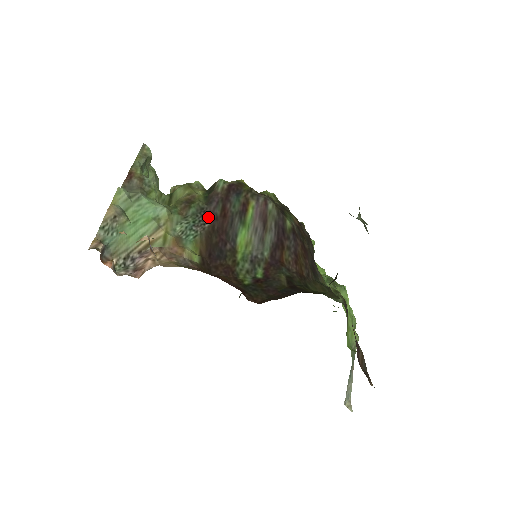
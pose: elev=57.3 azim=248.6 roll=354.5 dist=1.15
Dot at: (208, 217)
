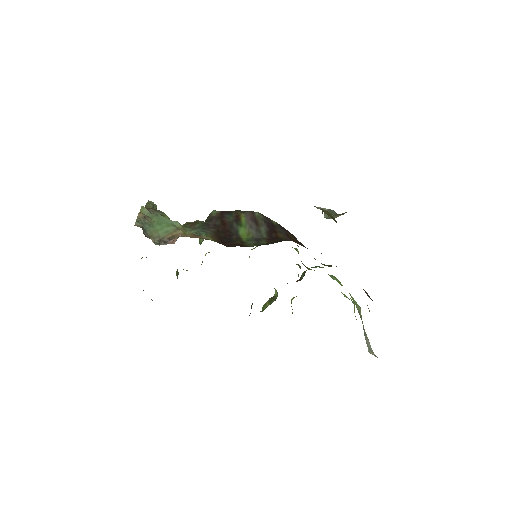
Dot at: (212, 227)
